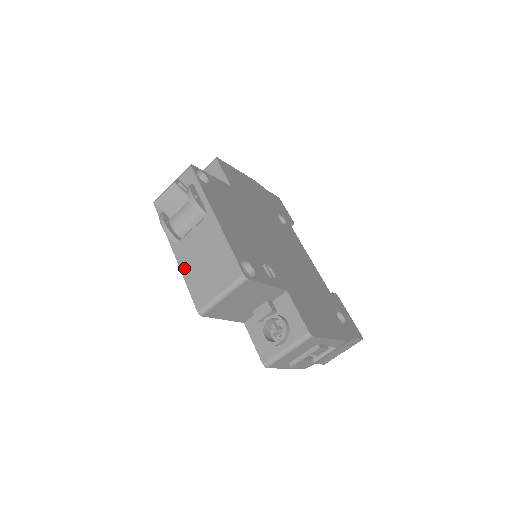
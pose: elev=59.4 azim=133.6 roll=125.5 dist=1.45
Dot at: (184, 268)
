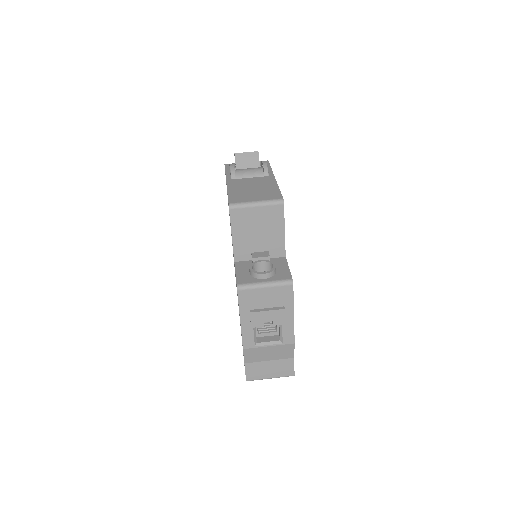
Dot at: (231, 187)
